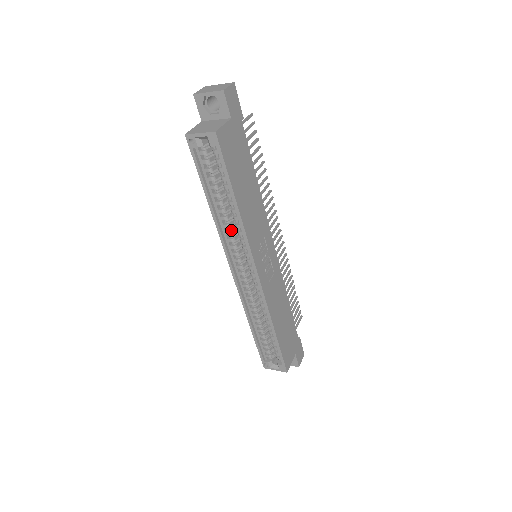
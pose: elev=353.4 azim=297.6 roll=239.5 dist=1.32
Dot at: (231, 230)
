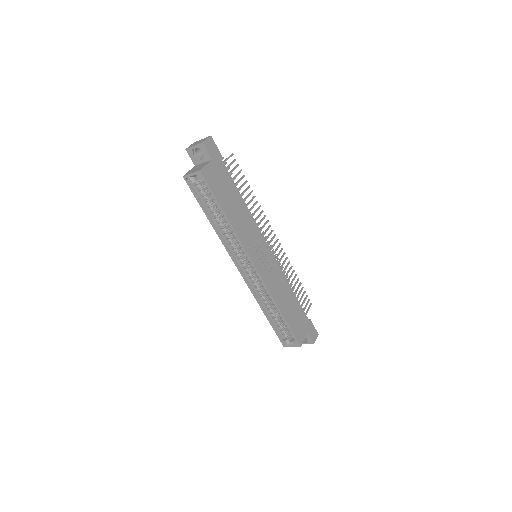
Dot at: (230, 238)
